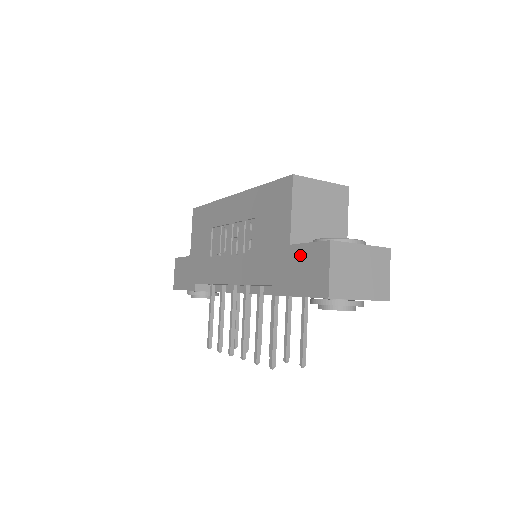
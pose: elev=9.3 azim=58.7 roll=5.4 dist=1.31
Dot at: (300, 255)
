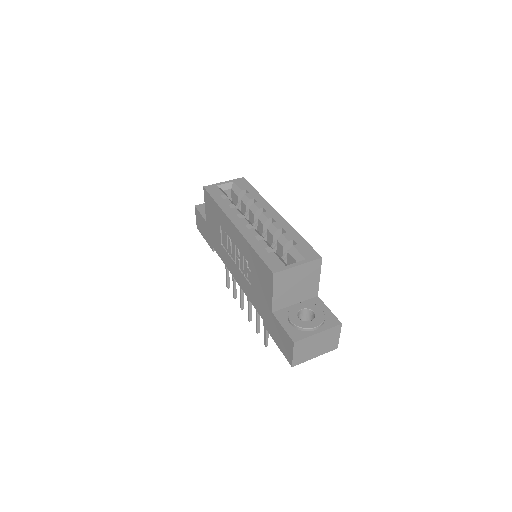
Dot at: (278, 327)
